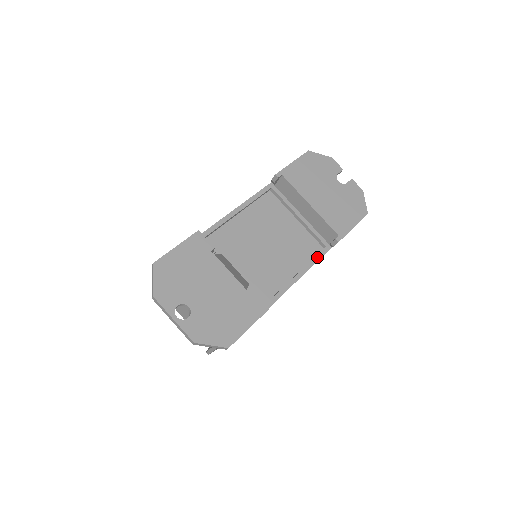
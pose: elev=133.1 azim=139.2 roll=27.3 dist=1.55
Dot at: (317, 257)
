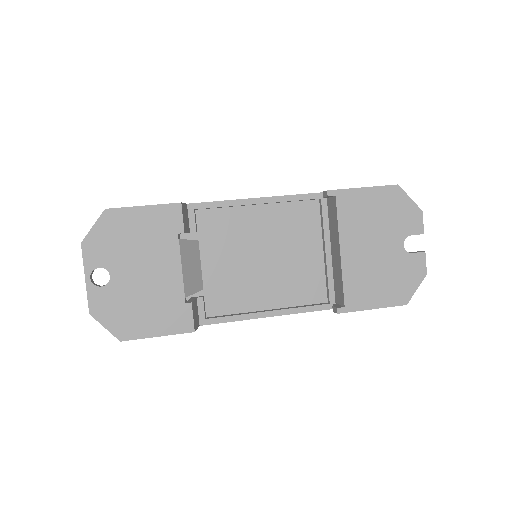
Dot at: (308, 308)
